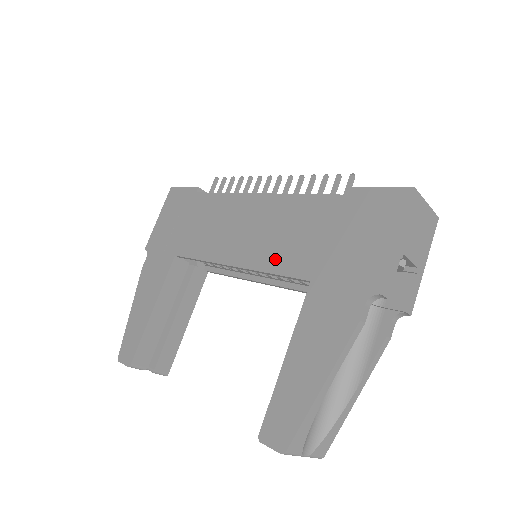
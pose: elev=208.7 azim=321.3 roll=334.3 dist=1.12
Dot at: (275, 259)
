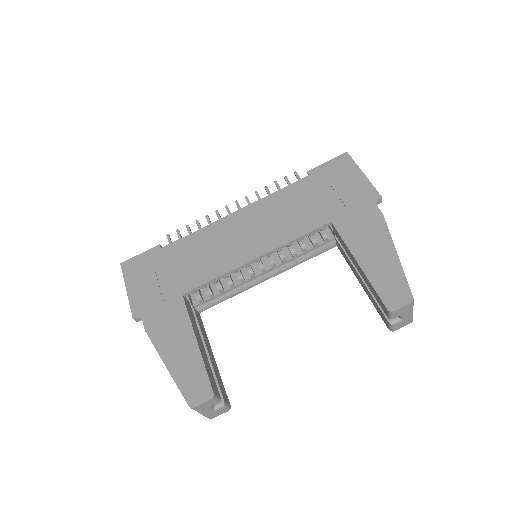
Dot at: (291, 230)
